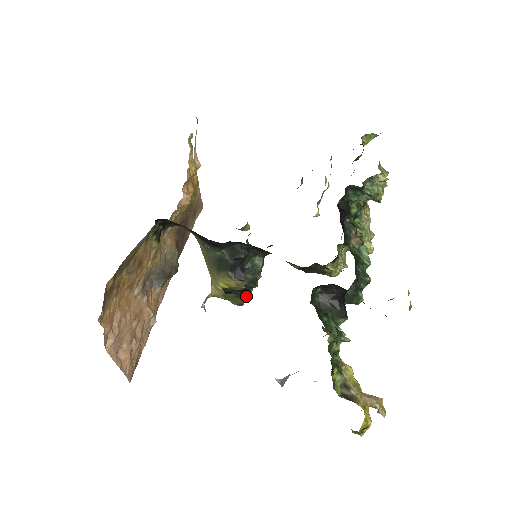
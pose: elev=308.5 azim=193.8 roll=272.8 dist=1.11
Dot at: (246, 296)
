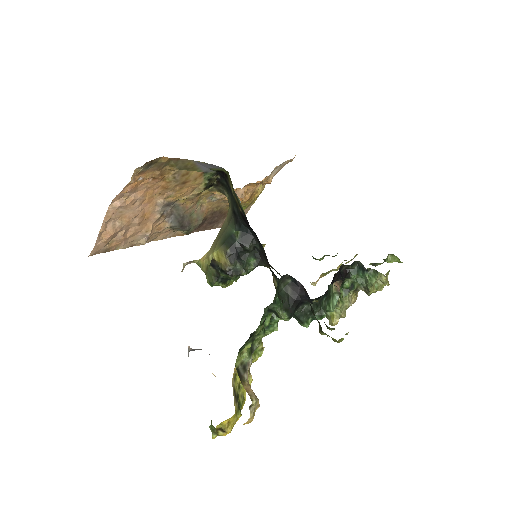
Dot at: (221, 282)
